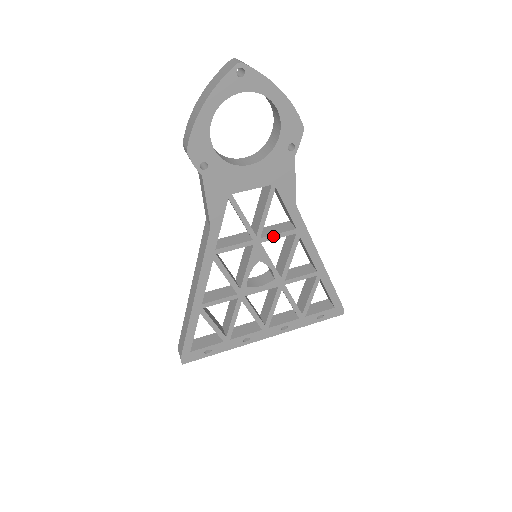
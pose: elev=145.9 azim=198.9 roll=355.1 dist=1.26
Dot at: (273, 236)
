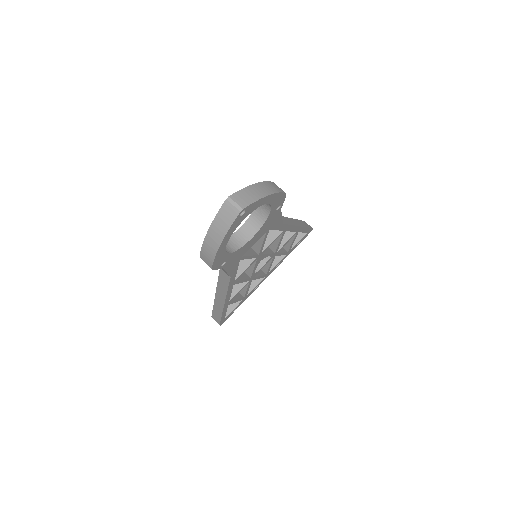
Dot at: occluded
